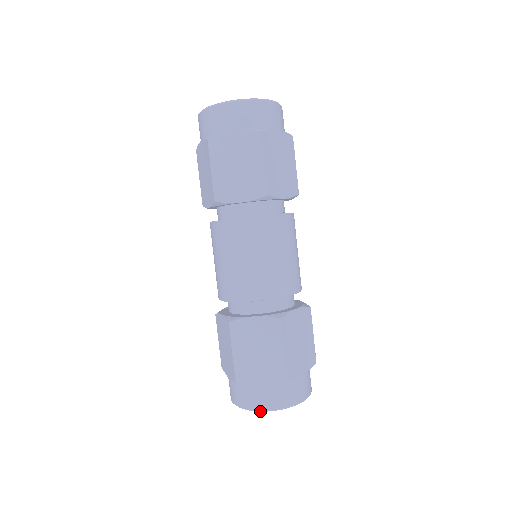
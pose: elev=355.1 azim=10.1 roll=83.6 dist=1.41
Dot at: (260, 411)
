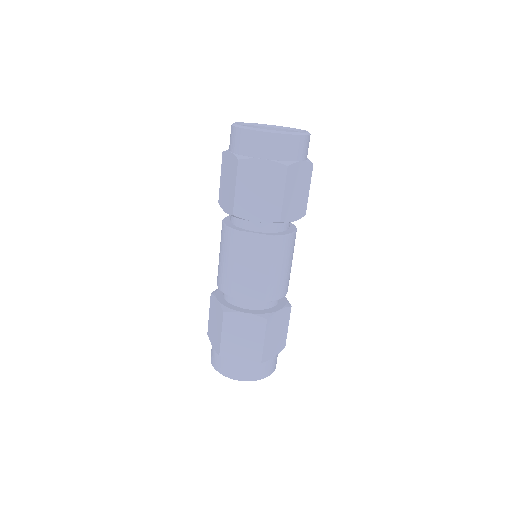
Dot at: (234, 379)
